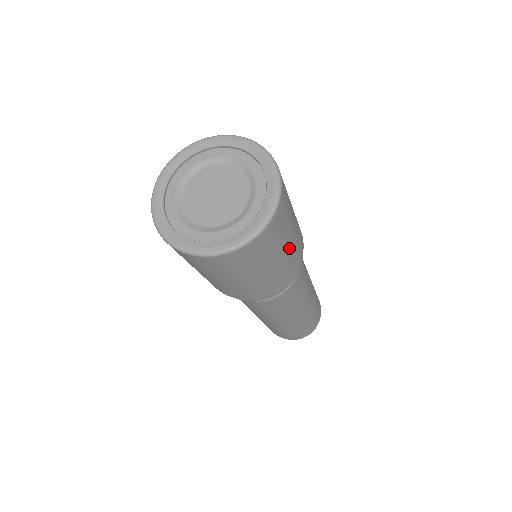
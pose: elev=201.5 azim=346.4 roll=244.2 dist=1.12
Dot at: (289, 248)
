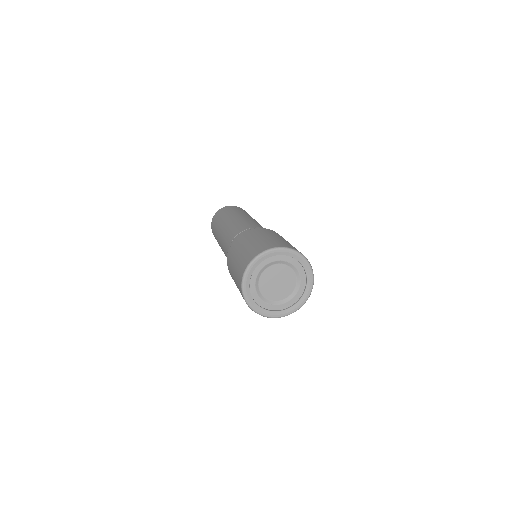
Dot at: occluded
